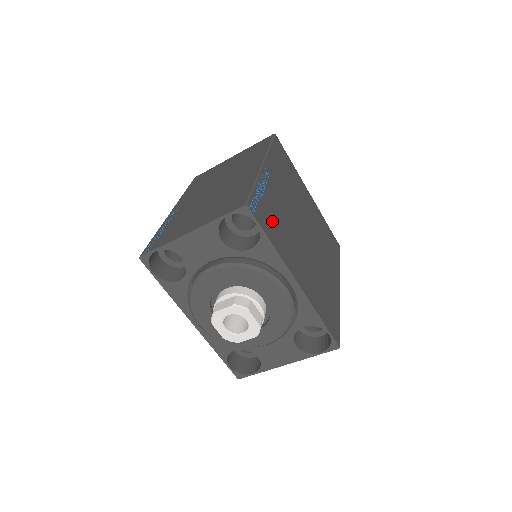
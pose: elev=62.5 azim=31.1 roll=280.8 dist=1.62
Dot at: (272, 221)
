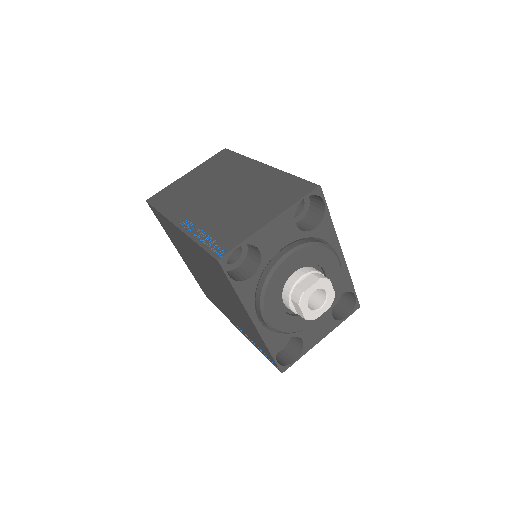
Dot at: occluded
